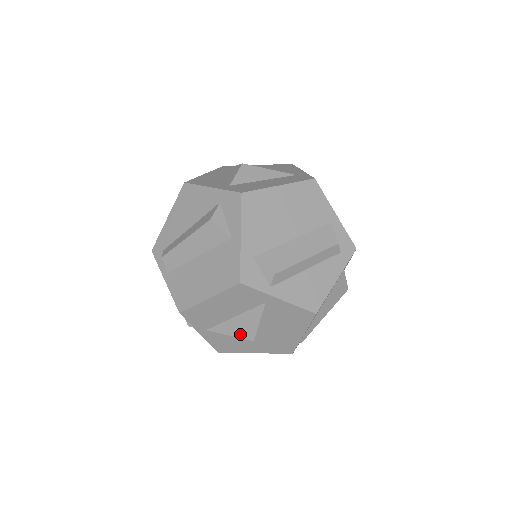
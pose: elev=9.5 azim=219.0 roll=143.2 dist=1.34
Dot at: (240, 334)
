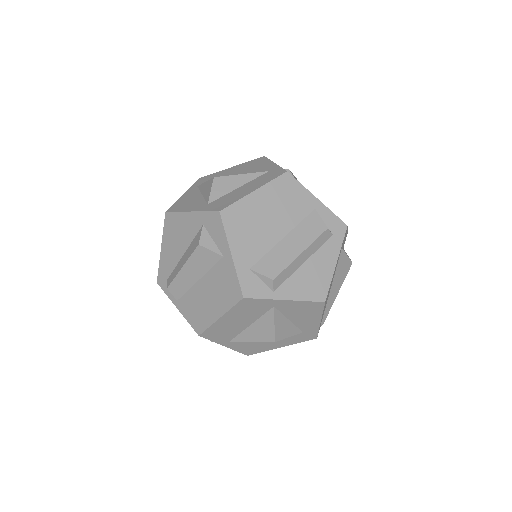
Dot at: (260, 339)
